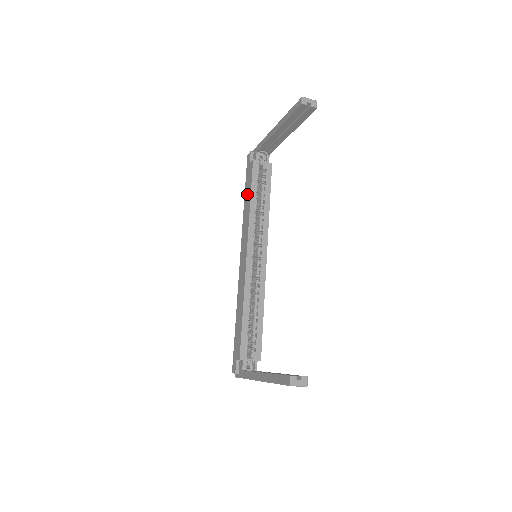
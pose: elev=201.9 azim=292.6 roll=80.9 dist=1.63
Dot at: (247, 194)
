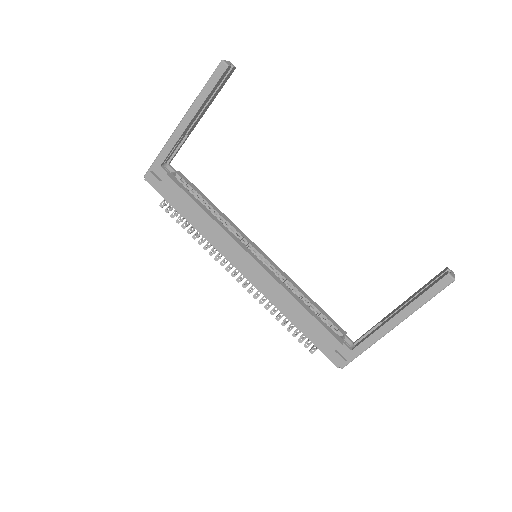
Dot at: (190, 211)
